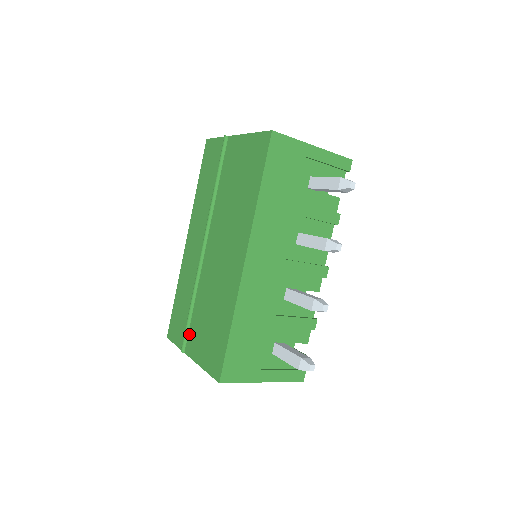
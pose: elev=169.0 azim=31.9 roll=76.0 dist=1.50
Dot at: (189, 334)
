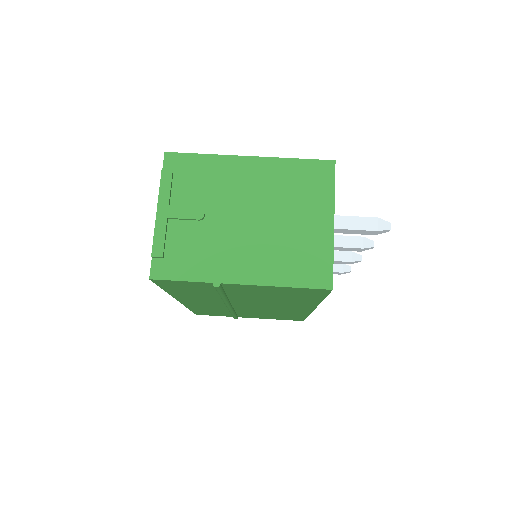
Dot at: occluded
